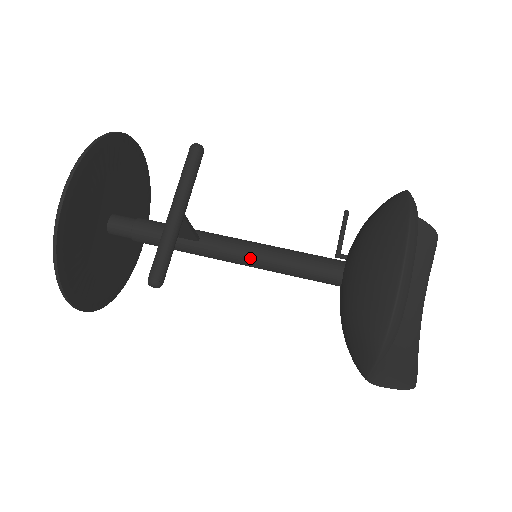
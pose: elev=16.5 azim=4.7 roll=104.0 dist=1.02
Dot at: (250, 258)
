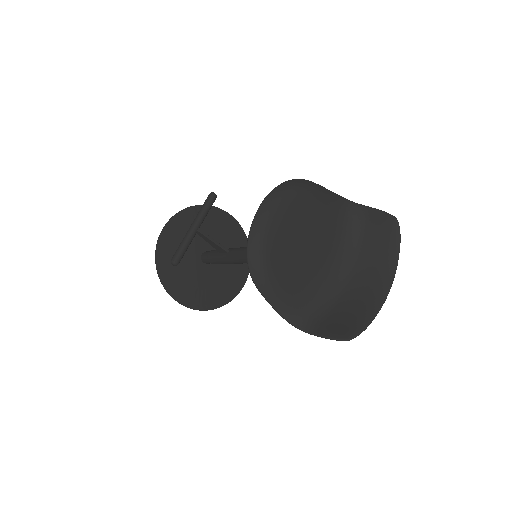
Dot at: (246, 255)
